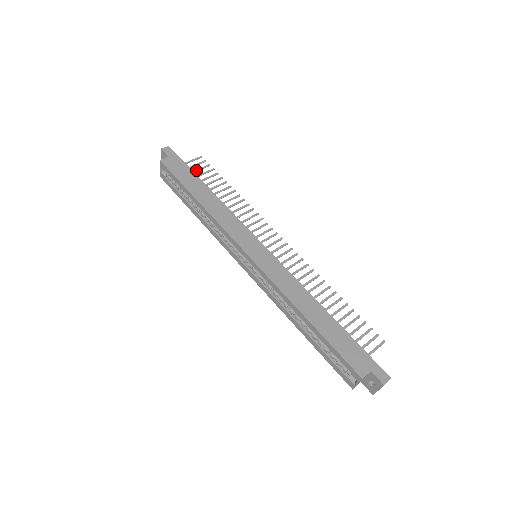
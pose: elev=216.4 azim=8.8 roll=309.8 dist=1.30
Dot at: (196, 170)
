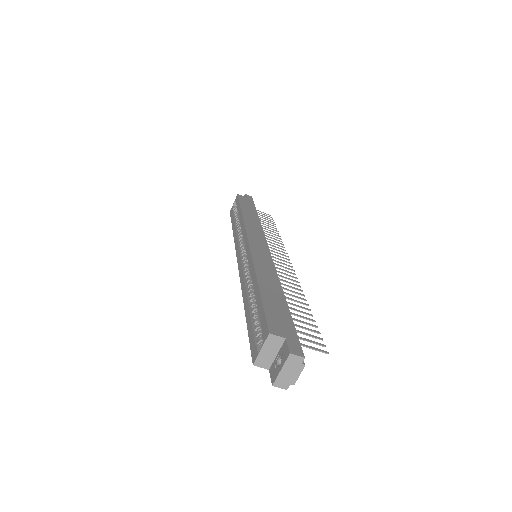
Dot at: (259, 214)
